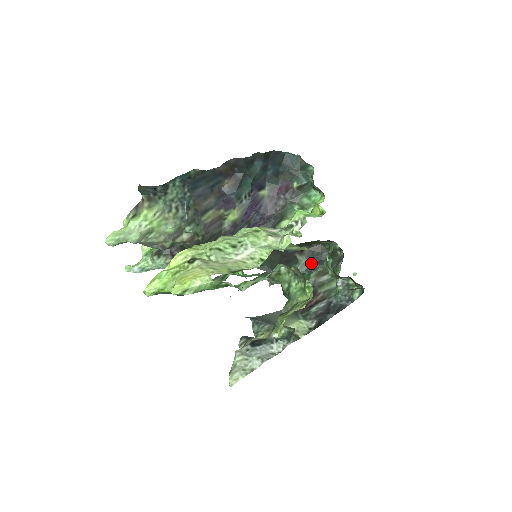
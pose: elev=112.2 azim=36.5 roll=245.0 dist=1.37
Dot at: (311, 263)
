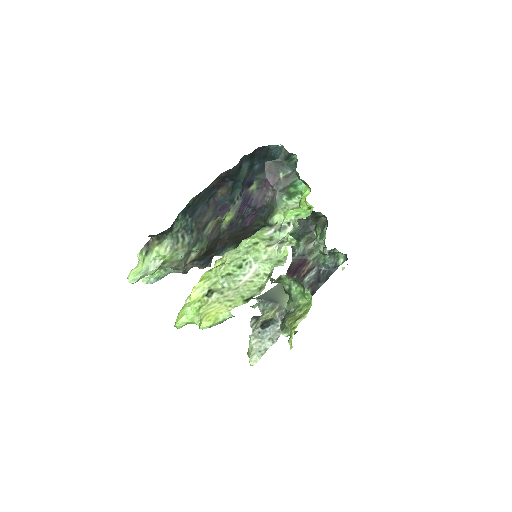
Dot at: (299, 231)
